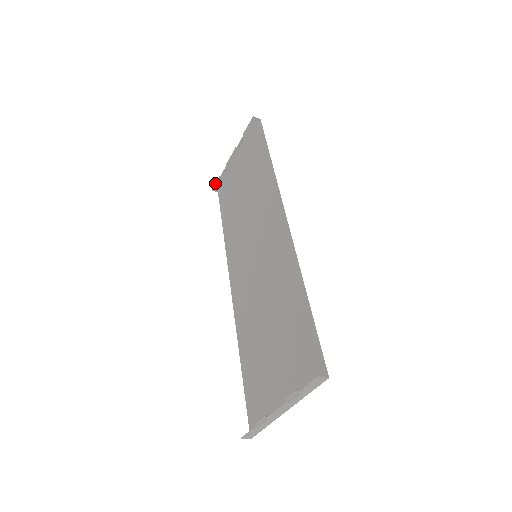
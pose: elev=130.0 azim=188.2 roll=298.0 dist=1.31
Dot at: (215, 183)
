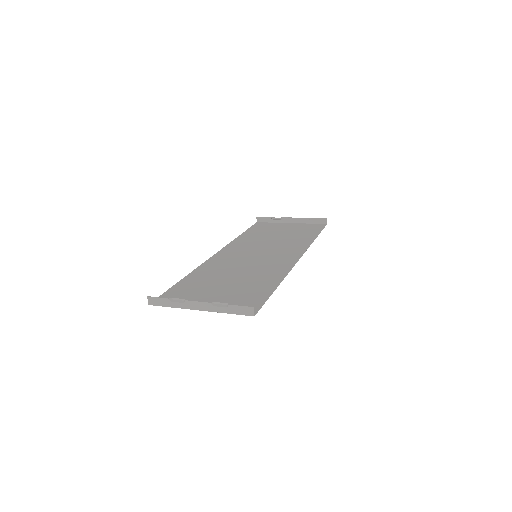
Dot at: (264, 217)
